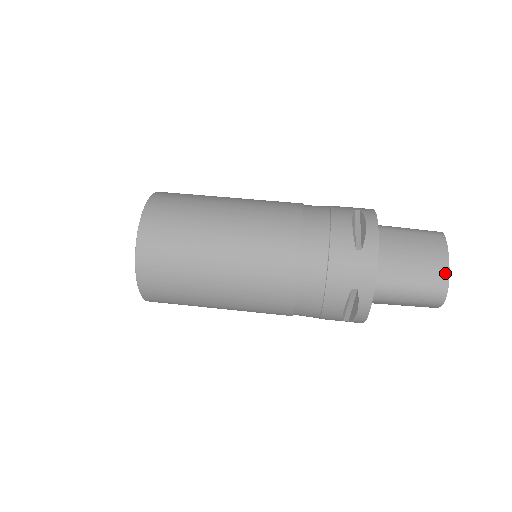
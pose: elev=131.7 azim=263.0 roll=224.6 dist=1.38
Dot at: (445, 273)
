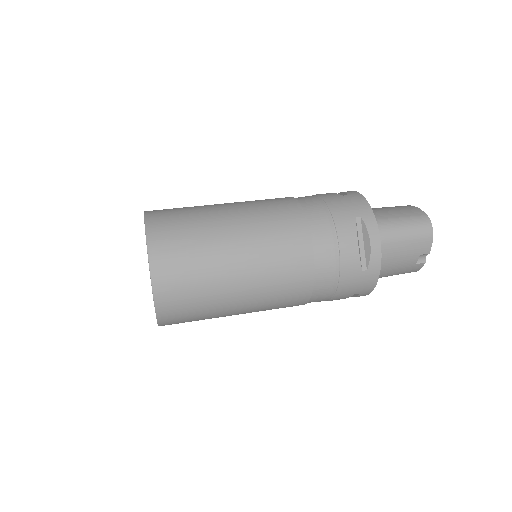
Dot at: (418, 210)
